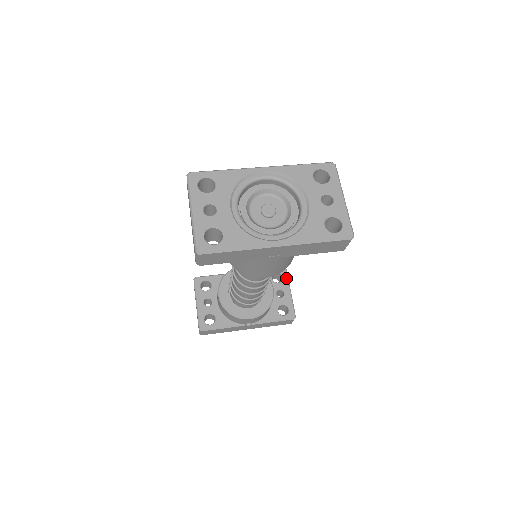
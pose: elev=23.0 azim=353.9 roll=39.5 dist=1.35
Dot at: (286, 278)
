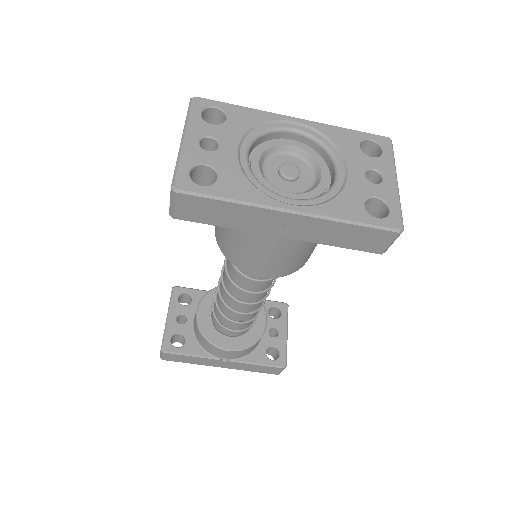
Dot at: (285, 316)
